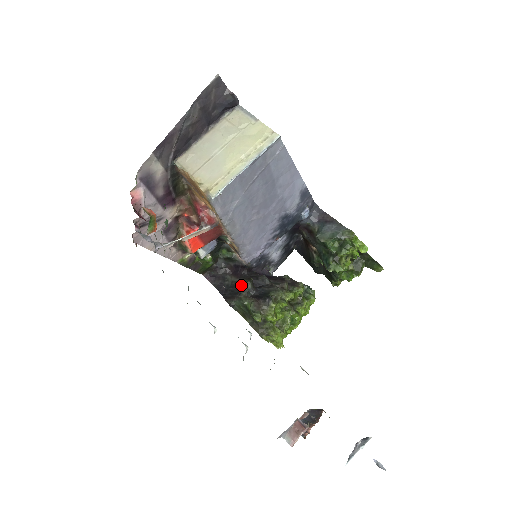
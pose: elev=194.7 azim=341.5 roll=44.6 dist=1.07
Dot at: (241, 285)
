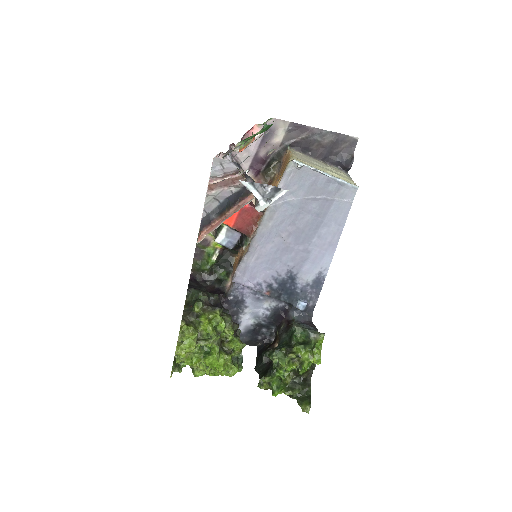
Dot at: occluded
